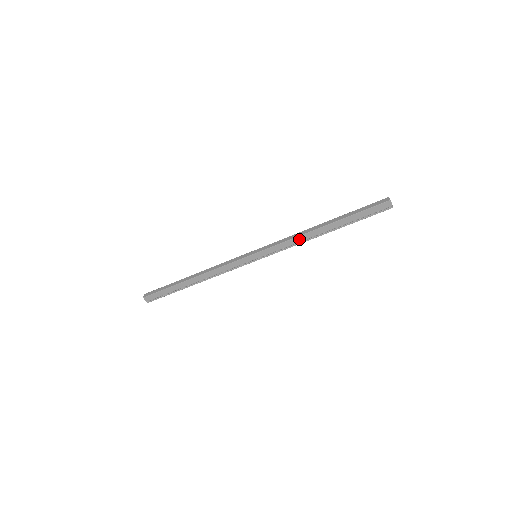
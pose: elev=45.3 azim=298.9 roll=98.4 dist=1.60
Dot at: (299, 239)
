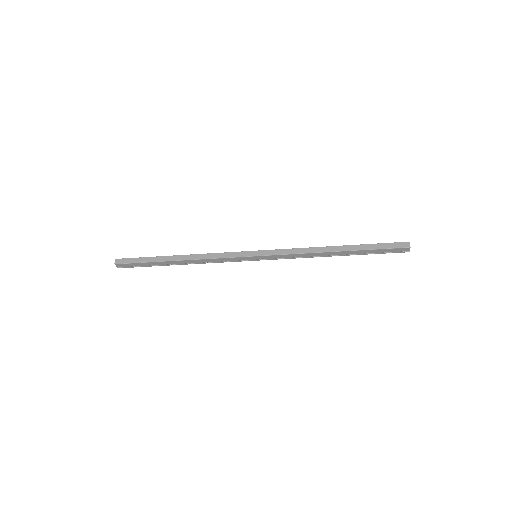
Dot at: (308, 255)
